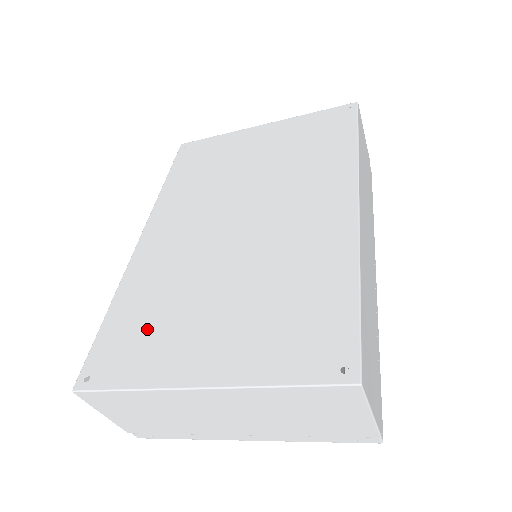
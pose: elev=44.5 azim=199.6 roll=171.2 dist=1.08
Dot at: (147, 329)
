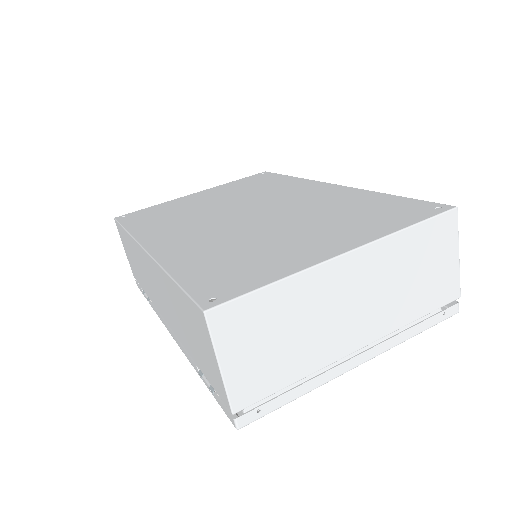
Dot at: (240, 261)
